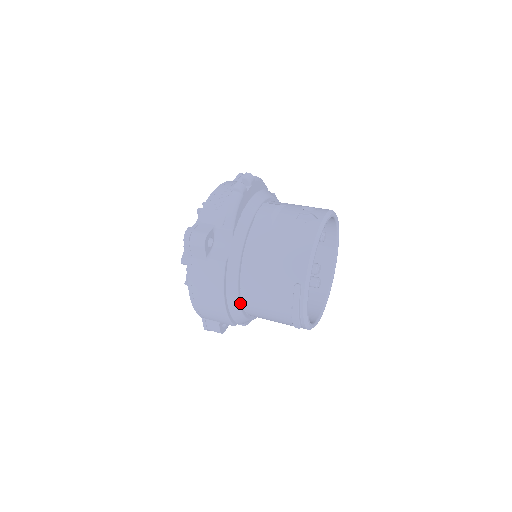
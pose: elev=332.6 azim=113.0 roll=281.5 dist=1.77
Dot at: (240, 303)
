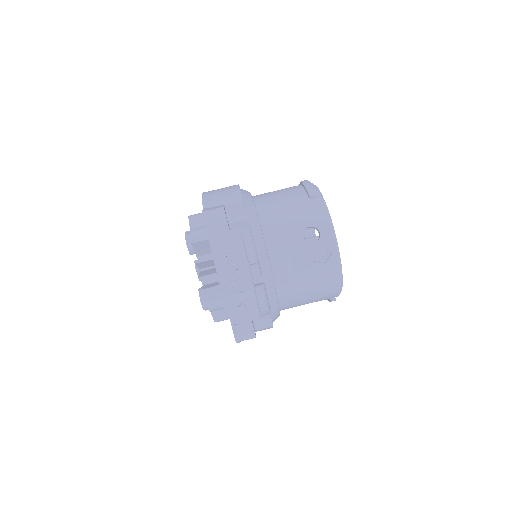
Dot at: occluded
